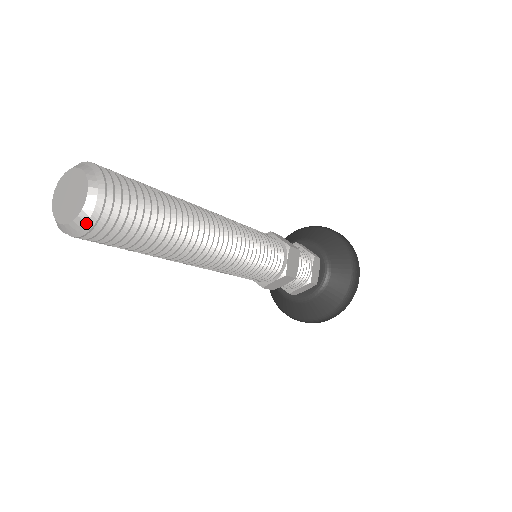
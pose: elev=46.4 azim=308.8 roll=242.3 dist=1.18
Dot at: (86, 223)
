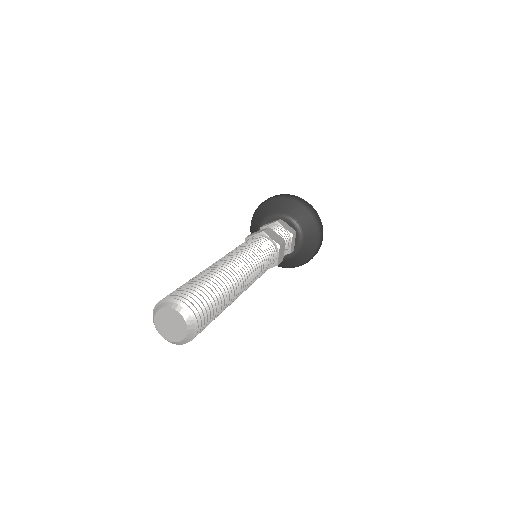
Dot at: (193, 325)
